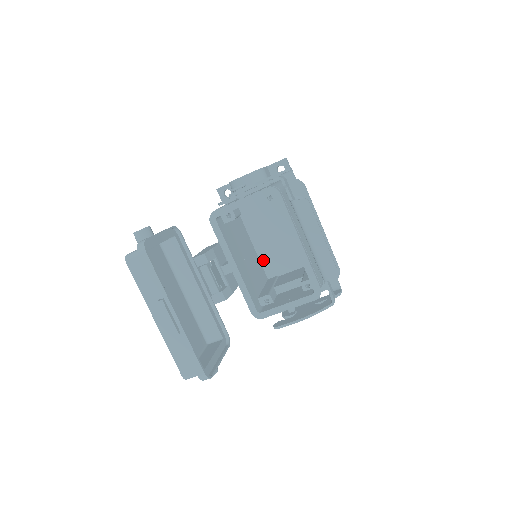
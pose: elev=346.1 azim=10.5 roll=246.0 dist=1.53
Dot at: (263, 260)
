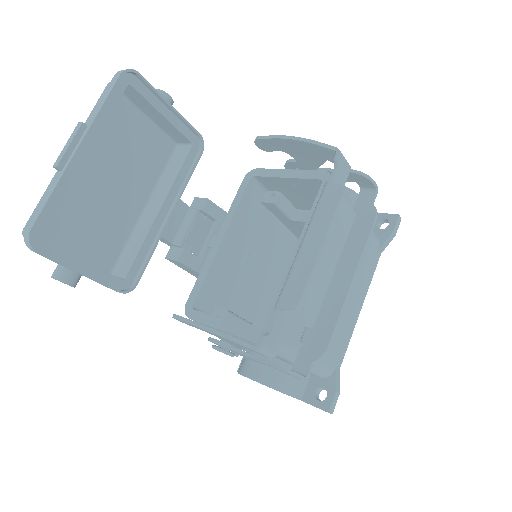
Dot at: occluded
